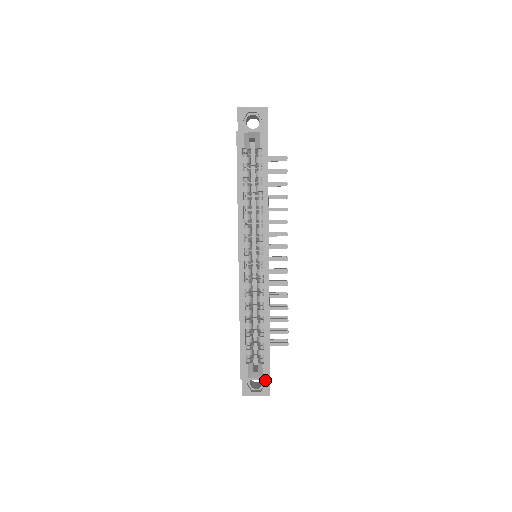
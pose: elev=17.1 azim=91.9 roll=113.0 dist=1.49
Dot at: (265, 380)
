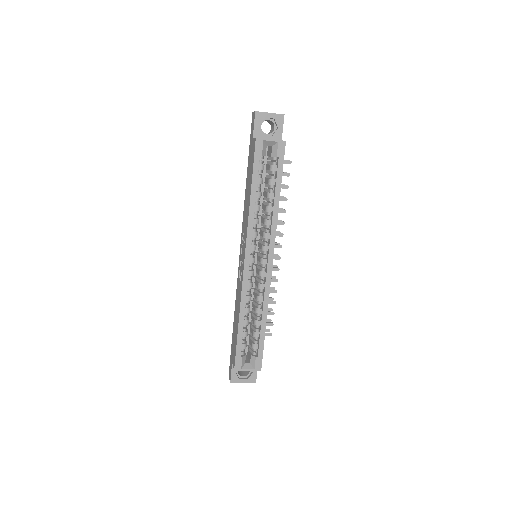
Dot at: occluded
